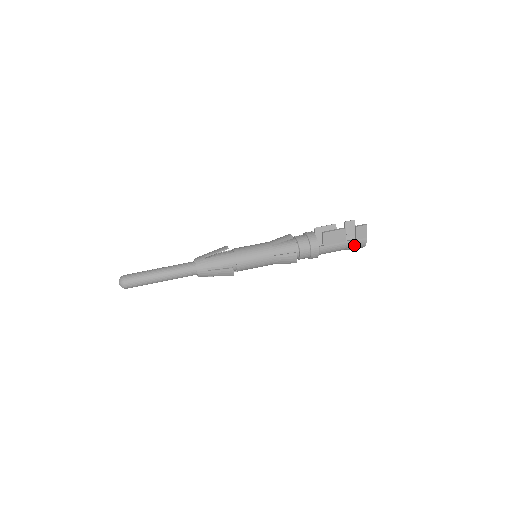
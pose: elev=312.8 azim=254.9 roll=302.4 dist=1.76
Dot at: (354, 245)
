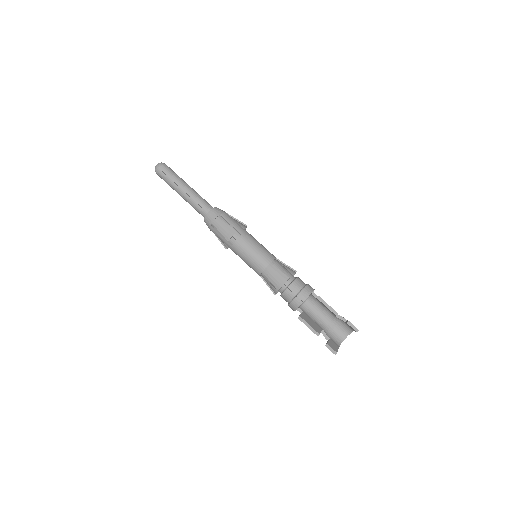
Dot at: occluded
